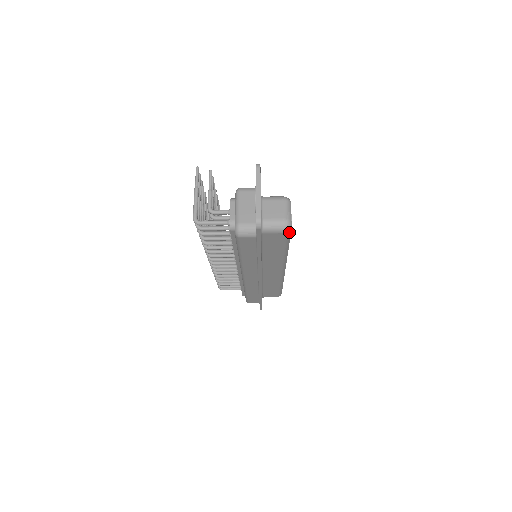
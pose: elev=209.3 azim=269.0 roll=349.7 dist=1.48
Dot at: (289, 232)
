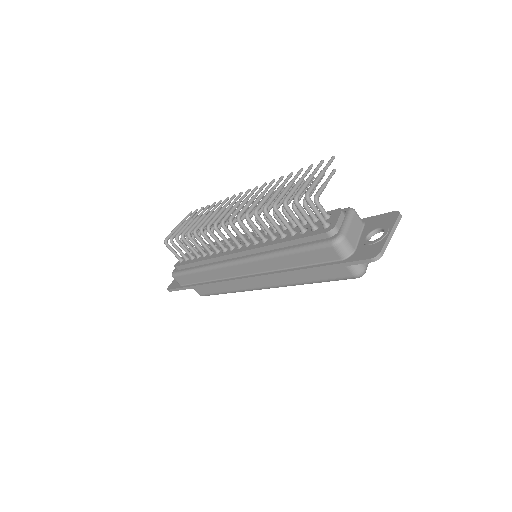
Dot at: (353, 278)
